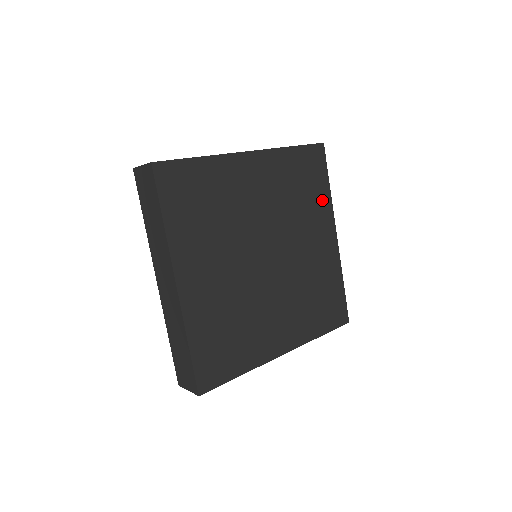
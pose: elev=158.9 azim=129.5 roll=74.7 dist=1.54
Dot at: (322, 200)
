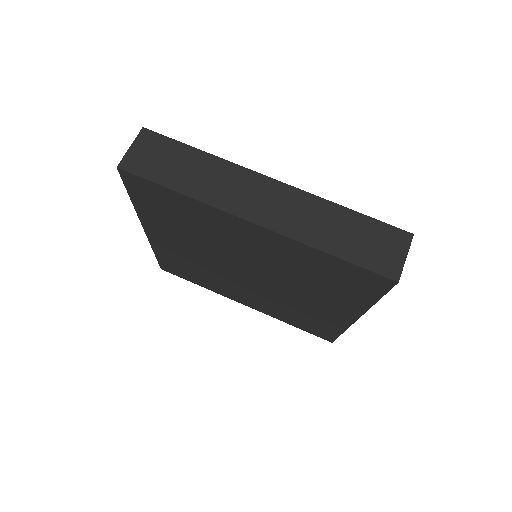
Dot at: occluded
